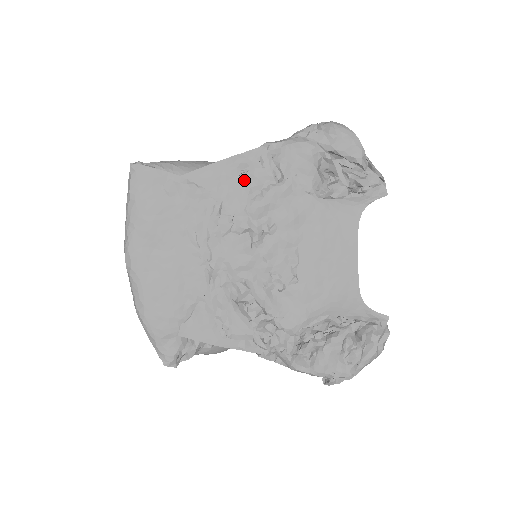
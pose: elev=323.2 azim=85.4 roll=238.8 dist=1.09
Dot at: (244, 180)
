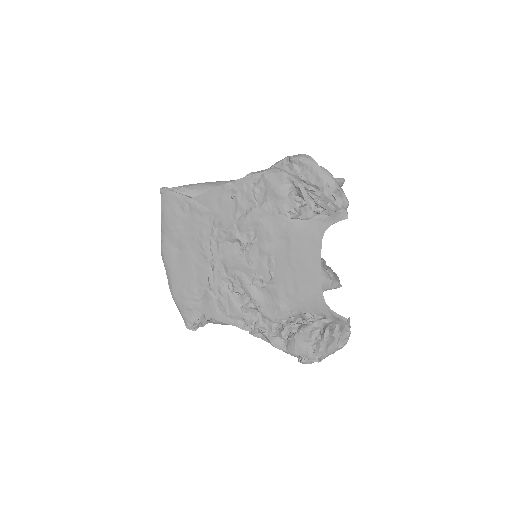
Dot at: (234, 202)
